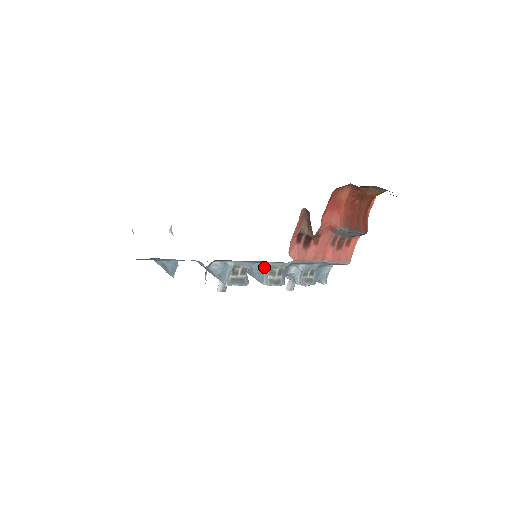
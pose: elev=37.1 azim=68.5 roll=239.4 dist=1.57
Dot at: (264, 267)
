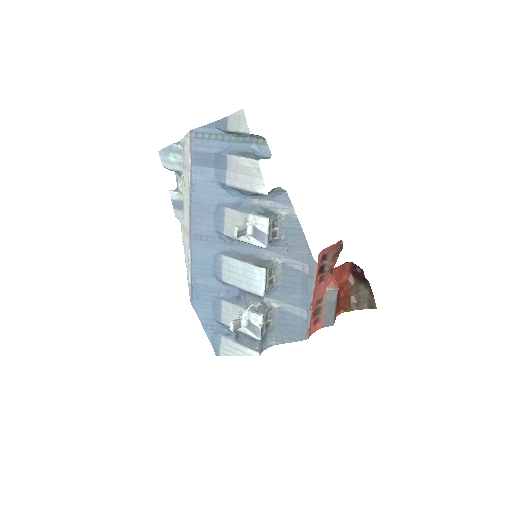
Dot at: (270, 260)
